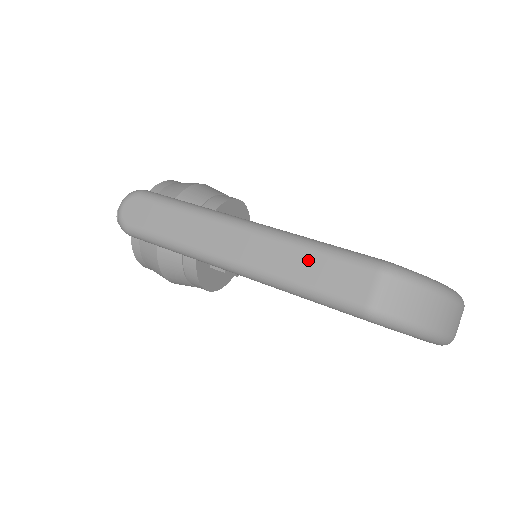
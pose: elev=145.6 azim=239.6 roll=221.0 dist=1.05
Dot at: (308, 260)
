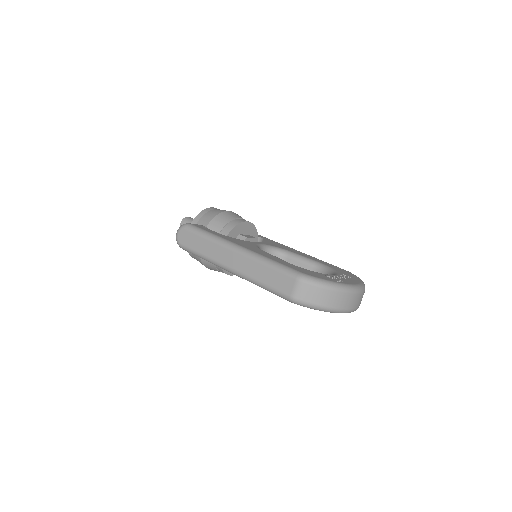
Dot at: (265, 271)
